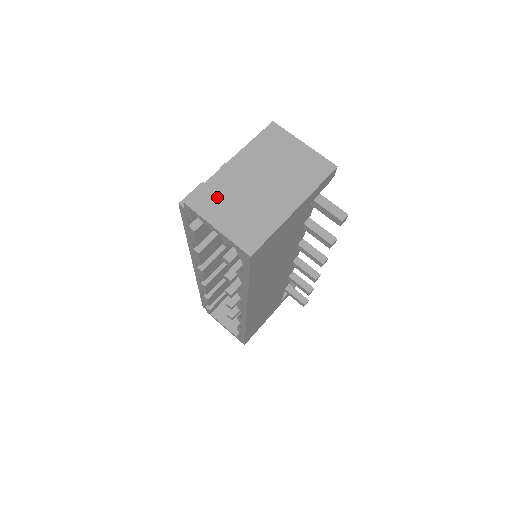
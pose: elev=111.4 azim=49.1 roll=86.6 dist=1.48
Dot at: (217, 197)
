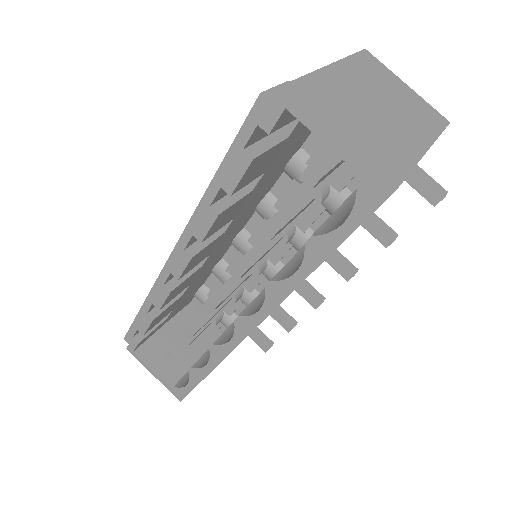
Dot at: (327, 98)
